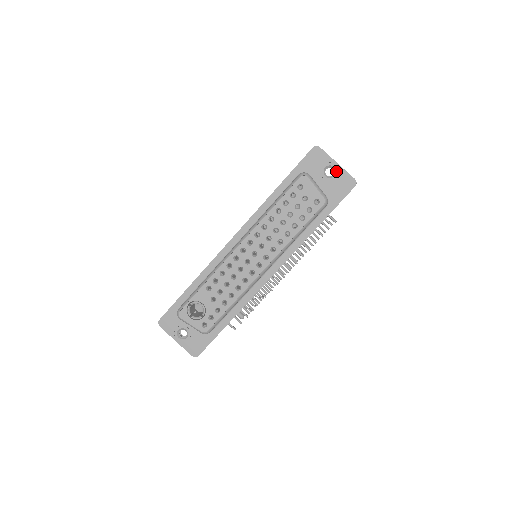
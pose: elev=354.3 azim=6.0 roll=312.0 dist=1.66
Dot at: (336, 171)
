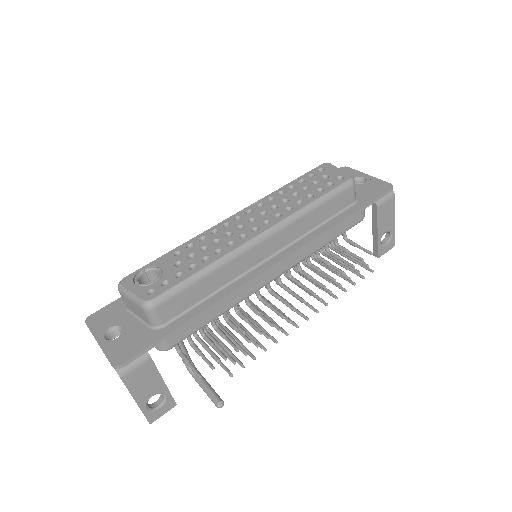
Dot at: (367, 180)
